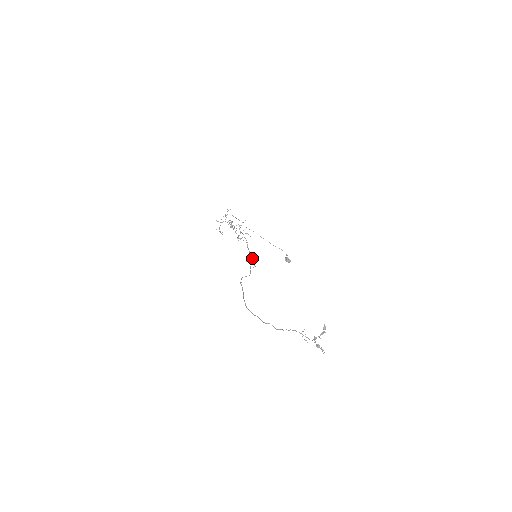
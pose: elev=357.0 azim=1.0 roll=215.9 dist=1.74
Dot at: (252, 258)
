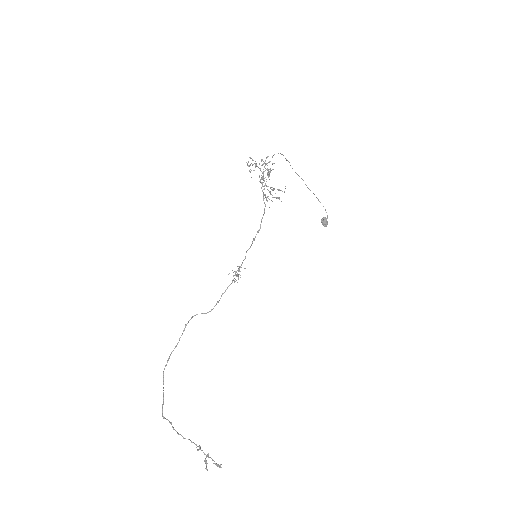
Dot at: occluded
